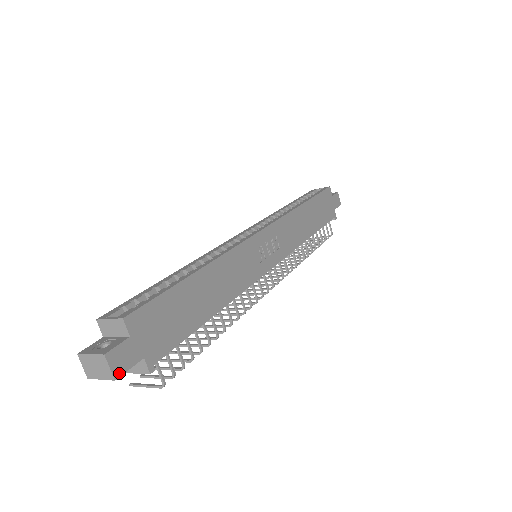
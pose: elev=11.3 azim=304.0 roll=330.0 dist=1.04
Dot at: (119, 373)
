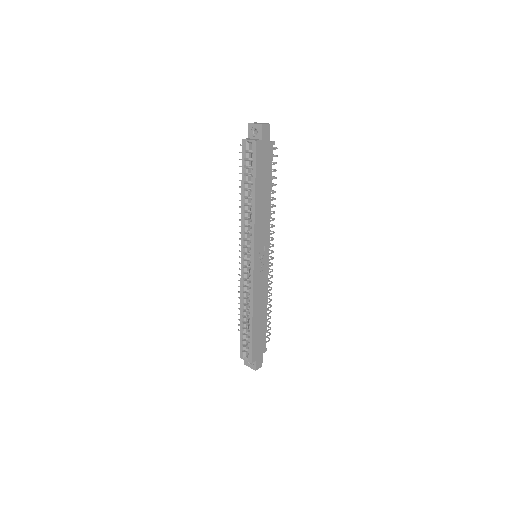
Dot at: occluded
